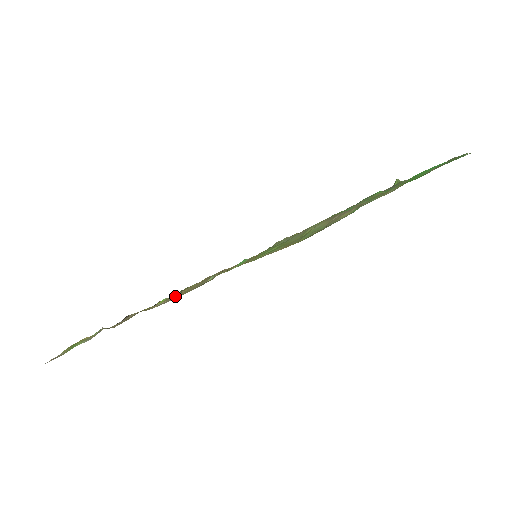
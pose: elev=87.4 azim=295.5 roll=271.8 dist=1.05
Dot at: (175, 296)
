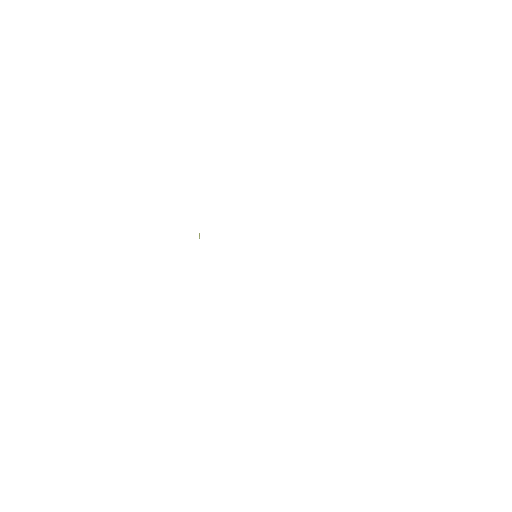
Dot at: occluded
